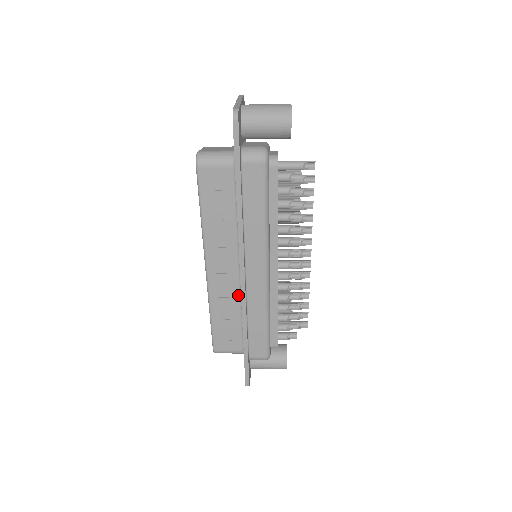
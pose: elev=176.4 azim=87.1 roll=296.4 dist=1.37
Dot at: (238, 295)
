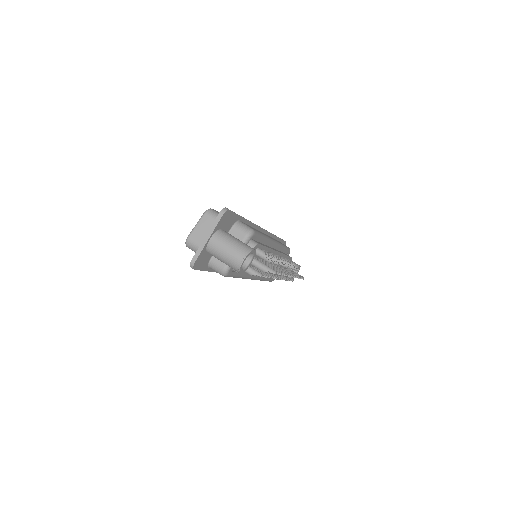
Dot at: occluded
